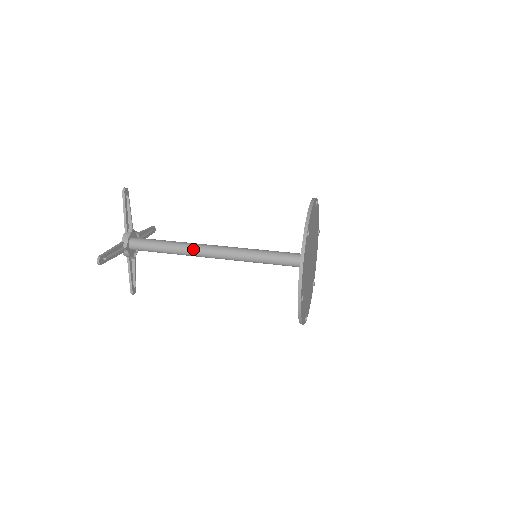
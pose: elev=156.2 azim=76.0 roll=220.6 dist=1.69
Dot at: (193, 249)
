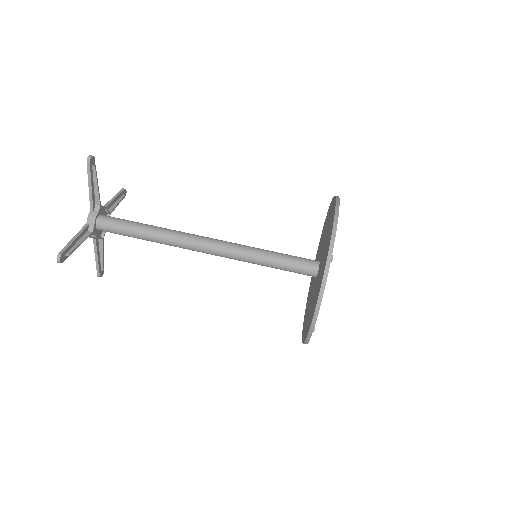
Dot at: (179, 241)
